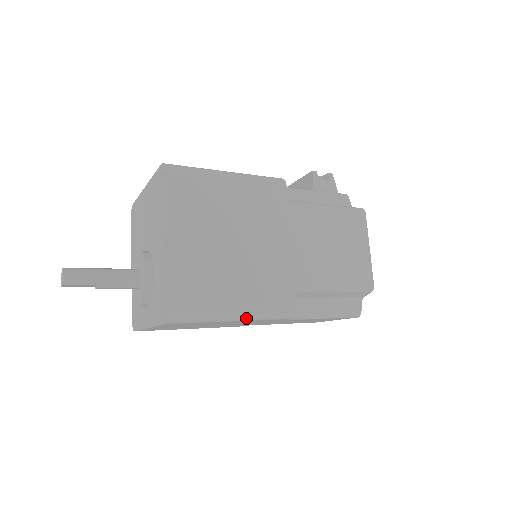
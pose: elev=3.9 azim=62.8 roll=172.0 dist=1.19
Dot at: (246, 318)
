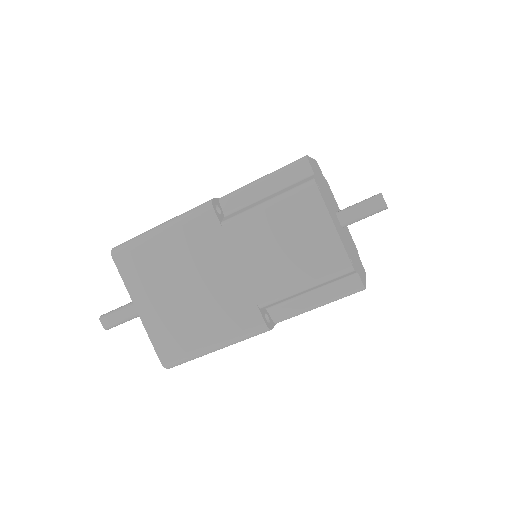
Dot at: (169, 225)
